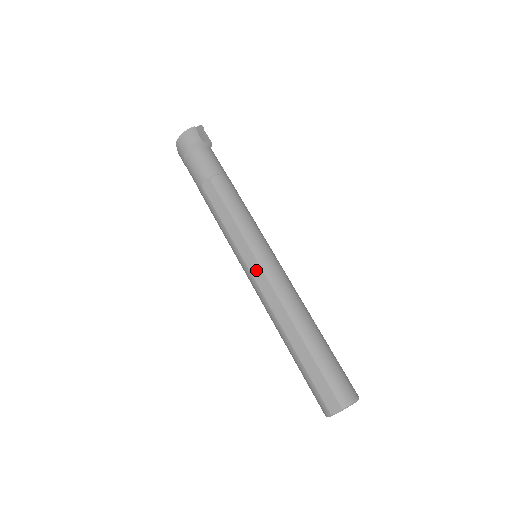
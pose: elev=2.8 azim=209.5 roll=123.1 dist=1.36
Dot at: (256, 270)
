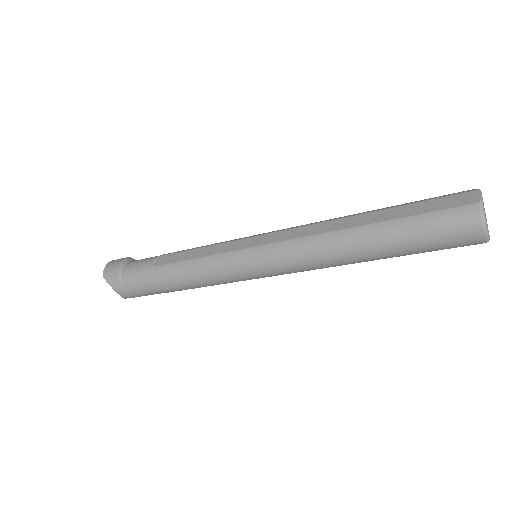
Dot at: (266, 239)
